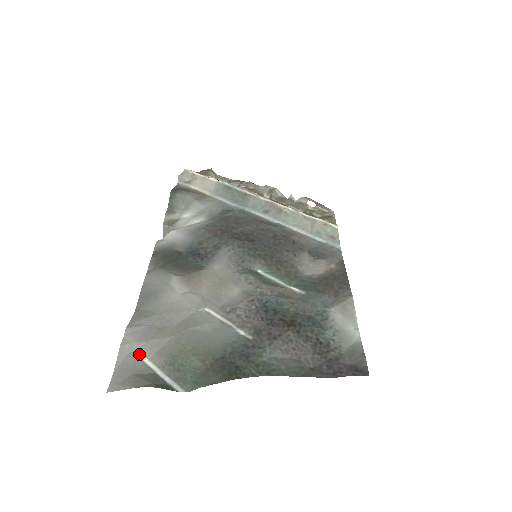
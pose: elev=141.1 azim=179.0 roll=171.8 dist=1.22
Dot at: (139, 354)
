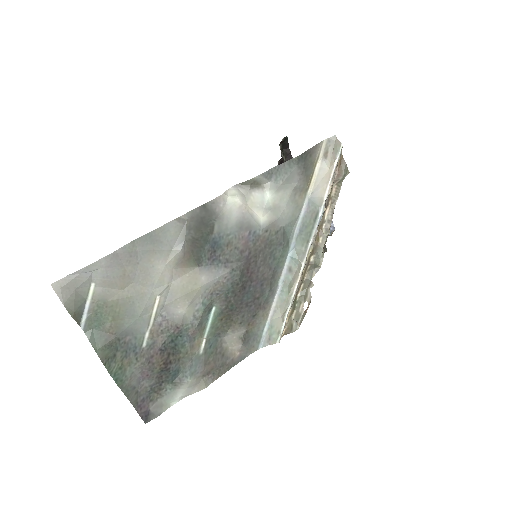
Dot at: (94, 278)
